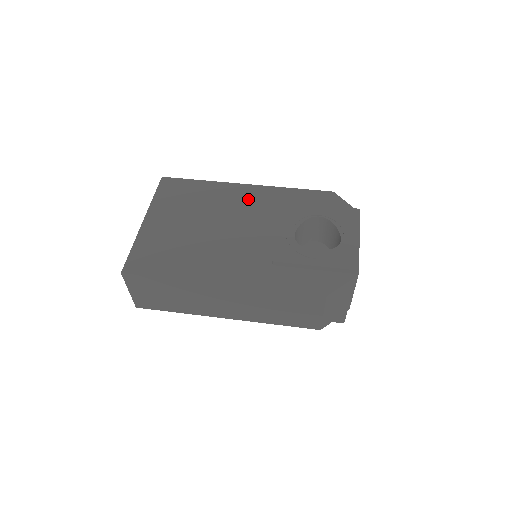
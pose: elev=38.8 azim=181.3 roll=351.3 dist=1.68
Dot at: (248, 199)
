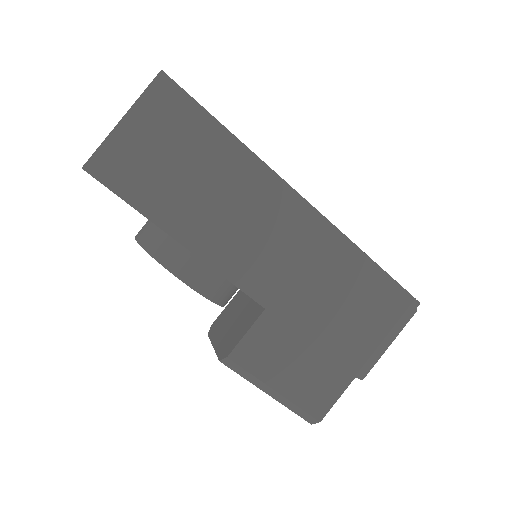
Dot at: occluded
